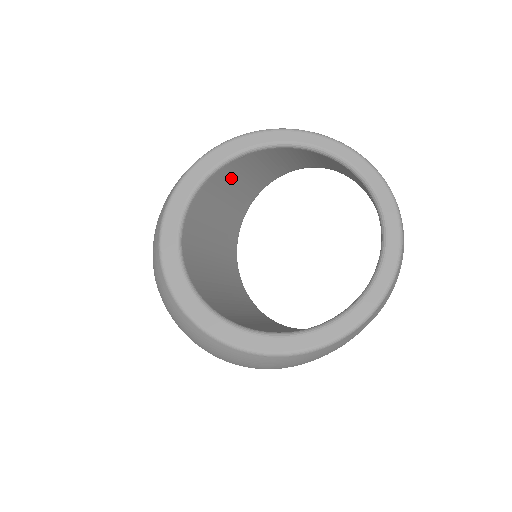
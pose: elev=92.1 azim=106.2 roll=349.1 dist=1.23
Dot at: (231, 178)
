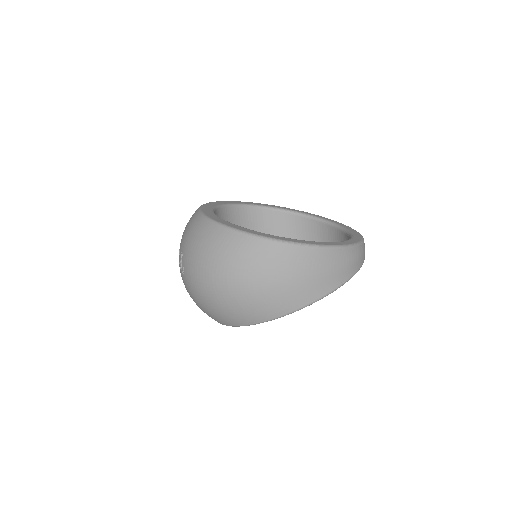
Dot at: (261, 227)
